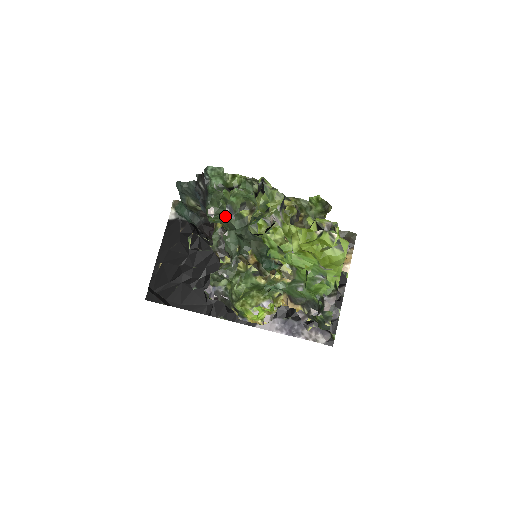
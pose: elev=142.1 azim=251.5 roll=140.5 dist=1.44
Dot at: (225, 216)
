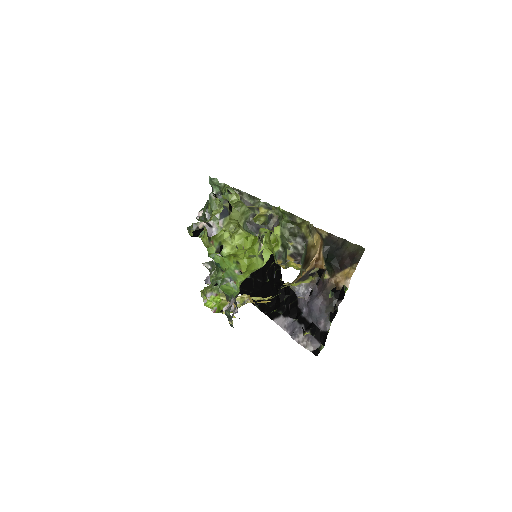
Dot at: (205, 219)
